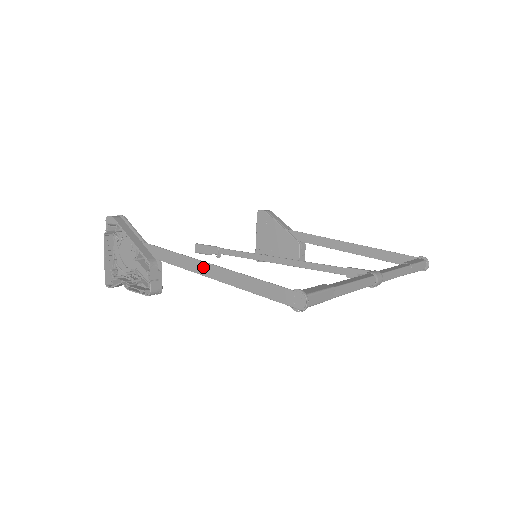
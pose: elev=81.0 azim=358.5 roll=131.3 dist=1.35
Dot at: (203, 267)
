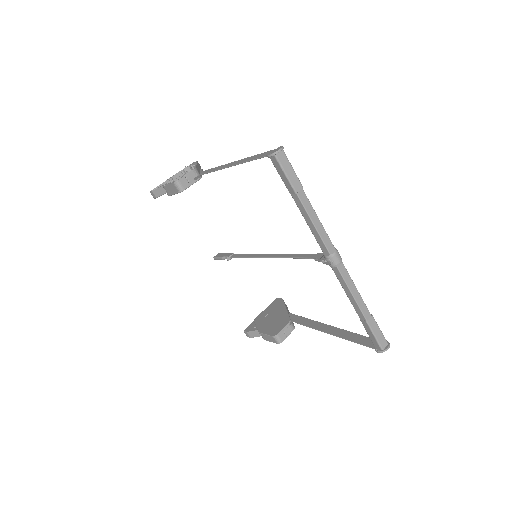
Dot at: (228, 164)
